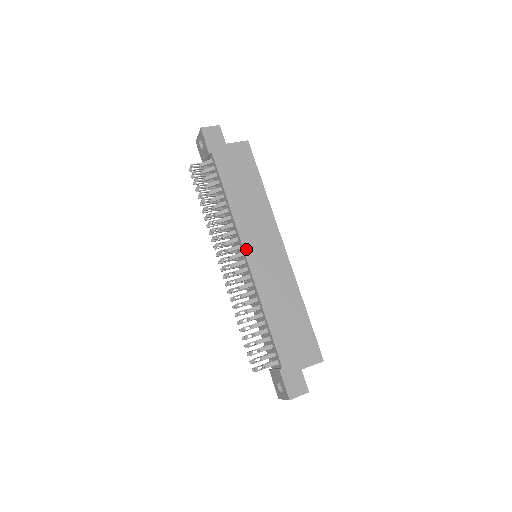
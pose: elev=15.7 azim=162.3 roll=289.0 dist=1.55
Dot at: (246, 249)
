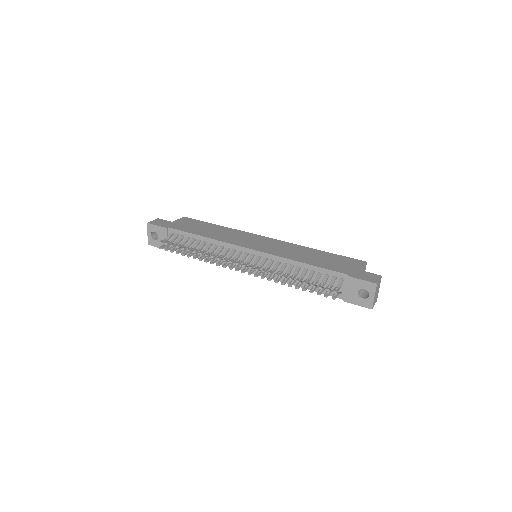
Dot at: (246, 247)
